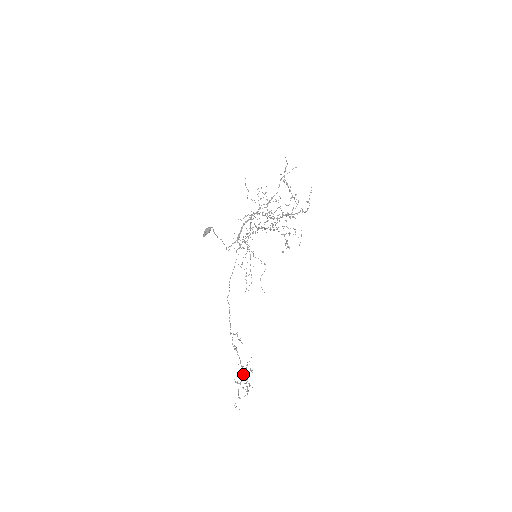
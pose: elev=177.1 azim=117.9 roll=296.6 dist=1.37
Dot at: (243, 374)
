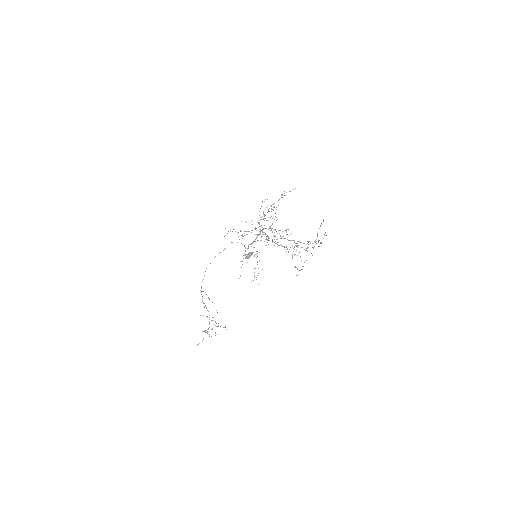
Dot at: occluded
